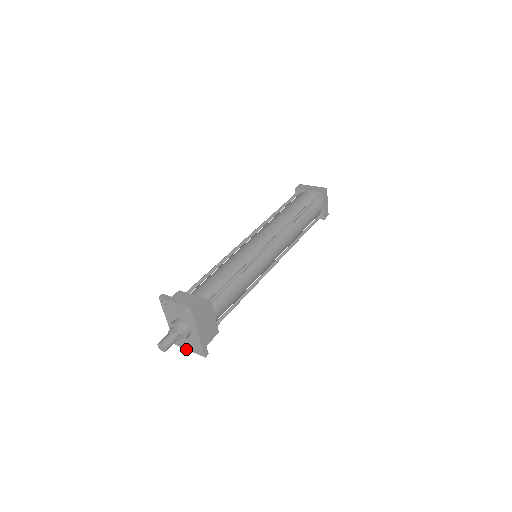
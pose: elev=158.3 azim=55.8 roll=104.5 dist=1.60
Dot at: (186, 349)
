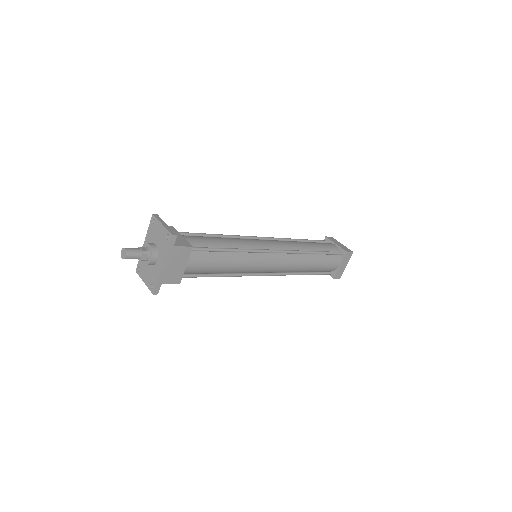
Dot at: (142, 279)
